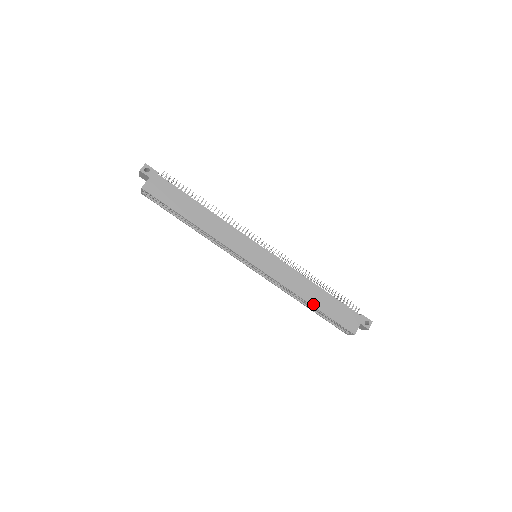
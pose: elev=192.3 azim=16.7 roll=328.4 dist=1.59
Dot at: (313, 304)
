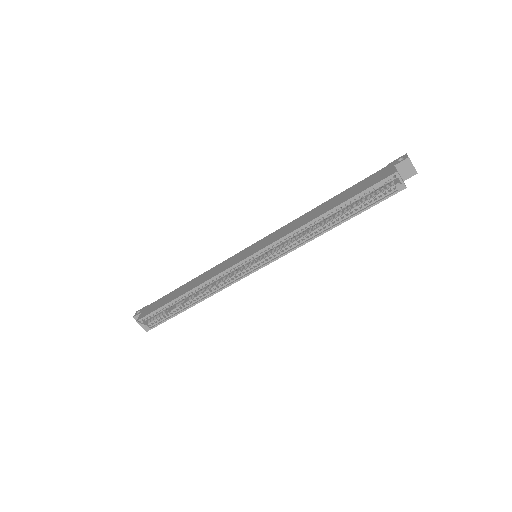
Dot at: (329, 210)
